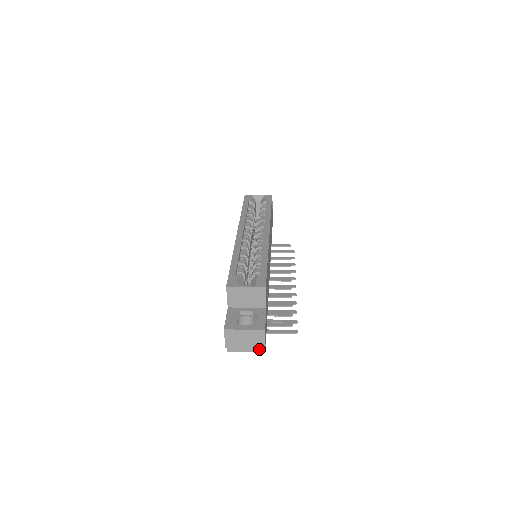
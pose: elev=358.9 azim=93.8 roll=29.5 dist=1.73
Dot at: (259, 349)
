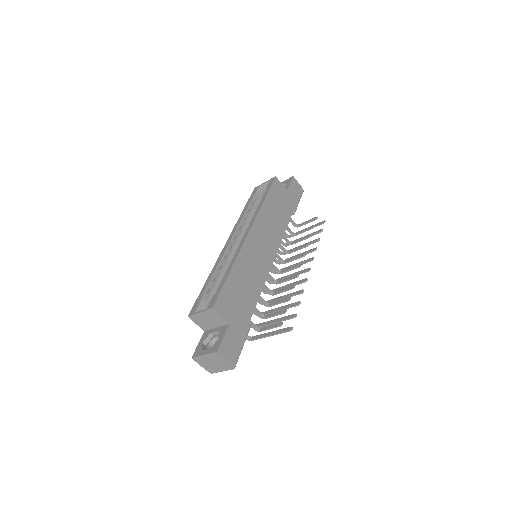
Dot at: (229, 367)
